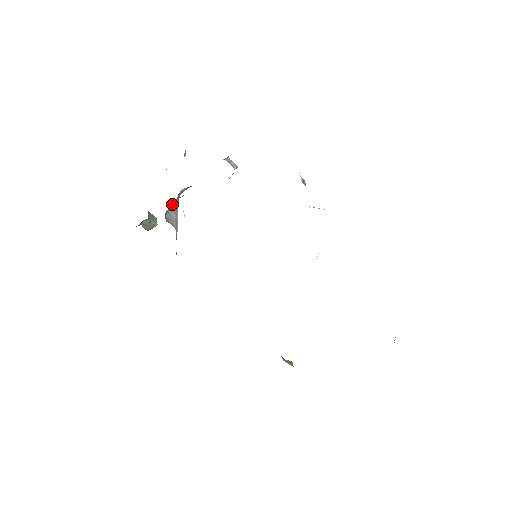
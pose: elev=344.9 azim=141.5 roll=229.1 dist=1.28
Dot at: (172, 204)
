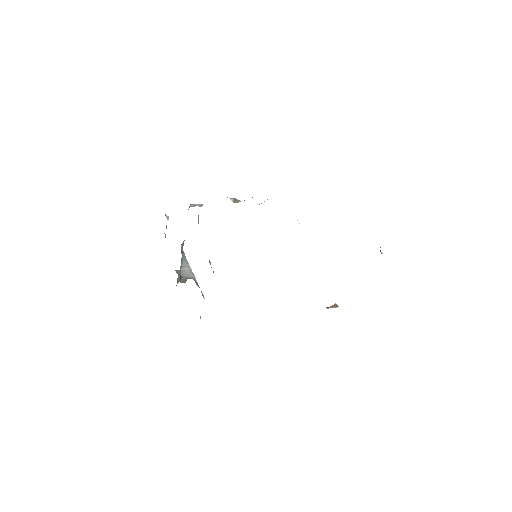
Dot at: (181, 262)
